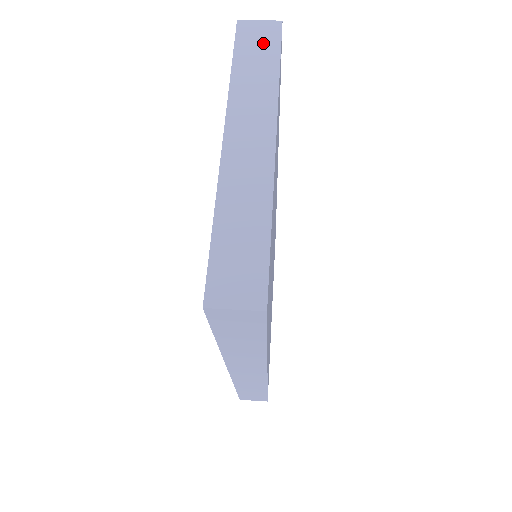
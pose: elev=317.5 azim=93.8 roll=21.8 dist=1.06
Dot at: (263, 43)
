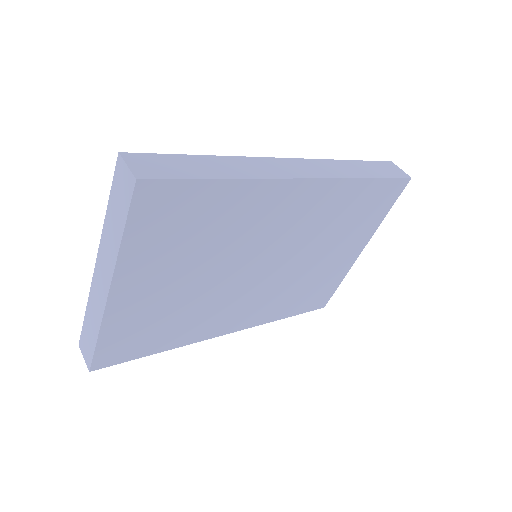
Dot at: (122, 197)
